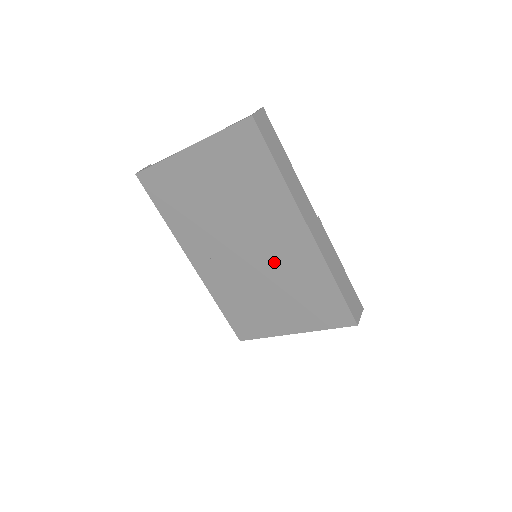
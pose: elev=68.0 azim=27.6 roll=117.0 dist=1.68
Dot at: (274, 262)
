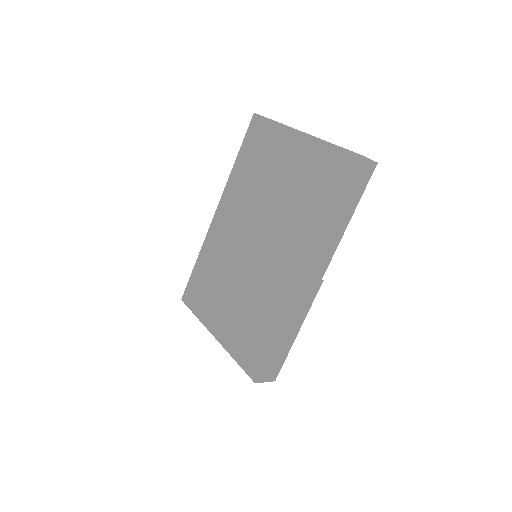
Dot at: (260, 272)
